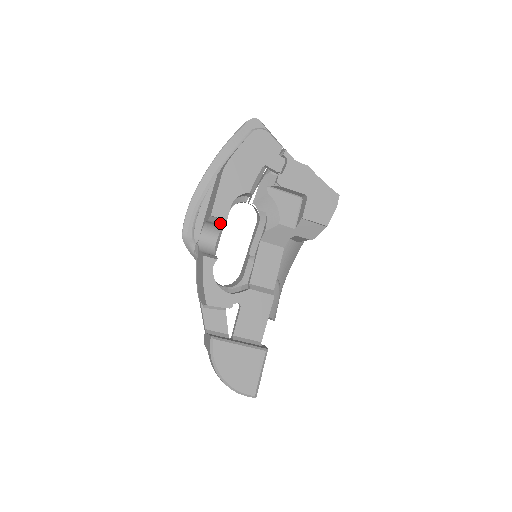
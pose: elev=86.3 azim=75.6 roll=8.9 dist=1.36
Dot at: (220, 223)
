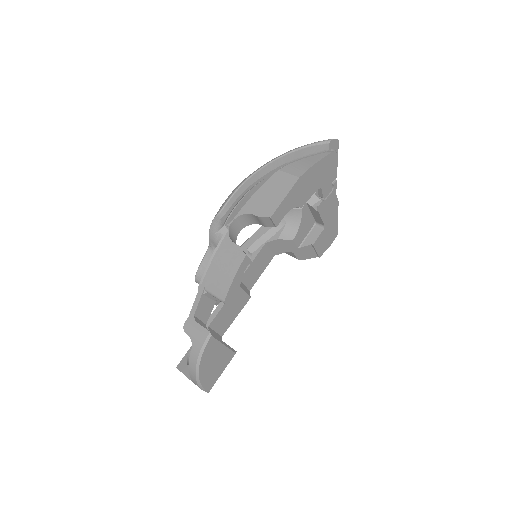
Dot at: (266, 224)
